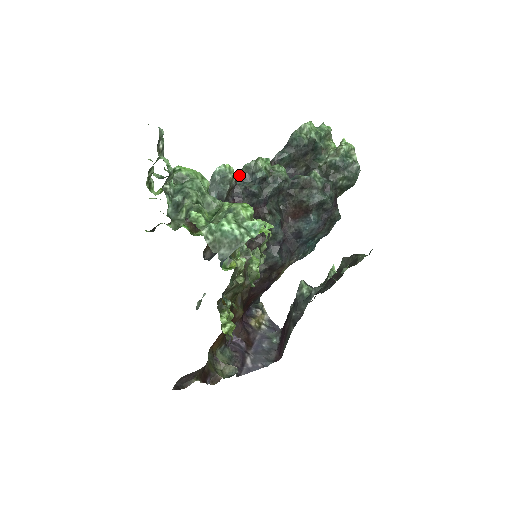
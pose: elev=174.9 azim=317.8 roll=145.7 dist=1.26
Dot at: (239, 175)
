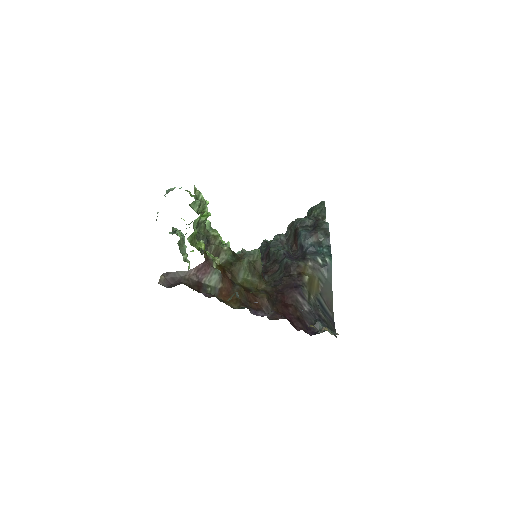
Dot at: occluded
